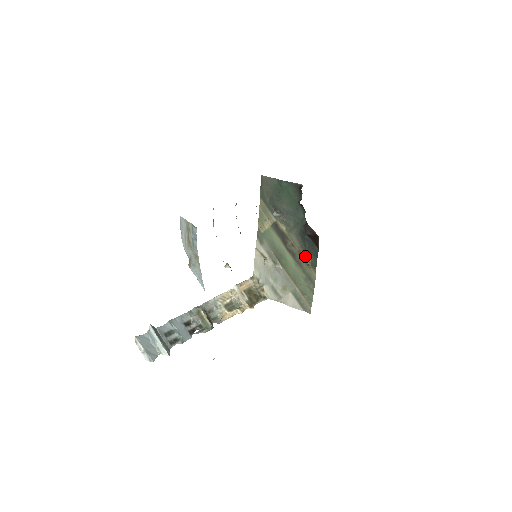
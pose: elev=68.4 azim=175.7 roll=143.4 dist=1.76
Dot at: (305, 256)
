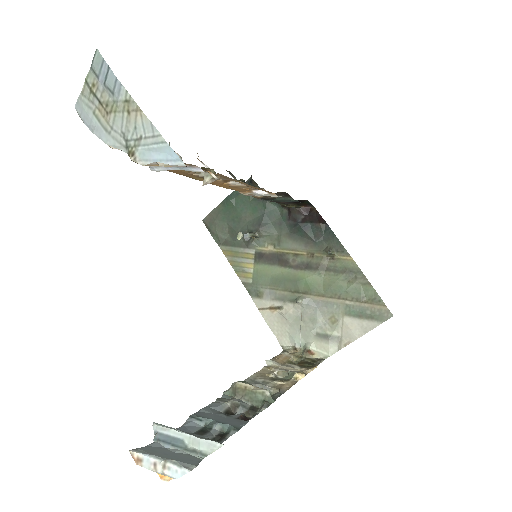
Dot at: (320, 250)
